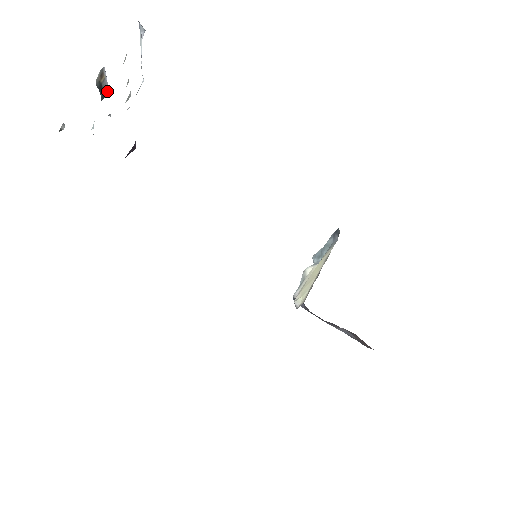
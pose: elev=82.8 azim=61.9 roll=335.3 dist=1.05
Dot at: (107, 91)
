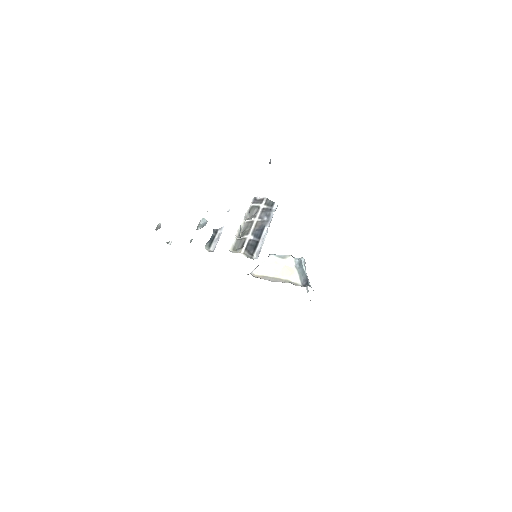
Dot at: occluded
